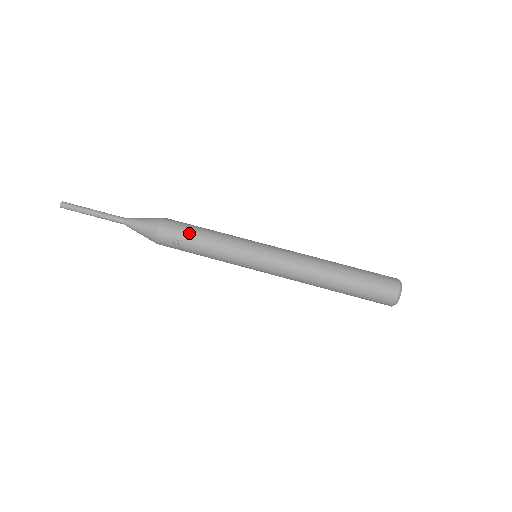
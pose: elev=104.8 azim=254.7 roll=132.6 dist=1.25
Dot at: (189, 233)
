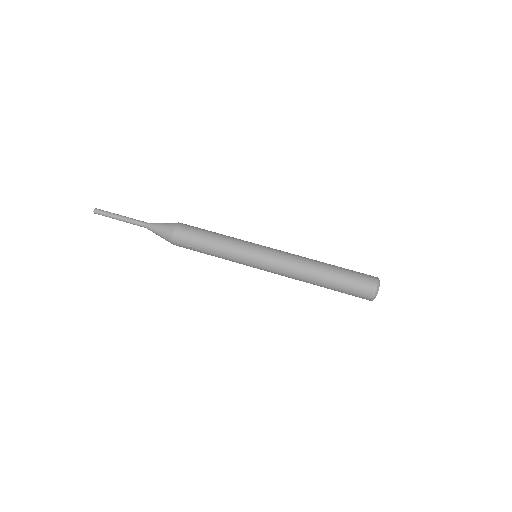
Dot at: (198, 241)
